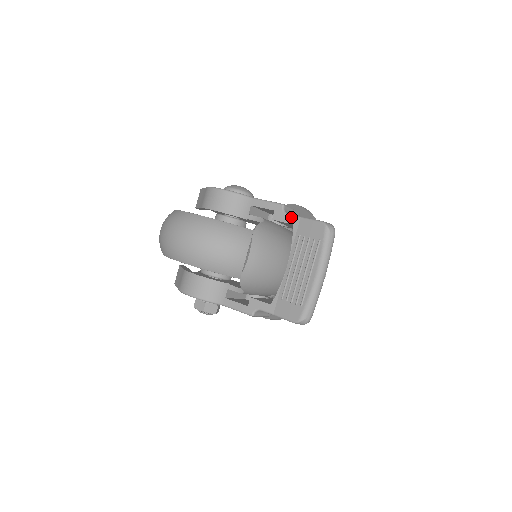
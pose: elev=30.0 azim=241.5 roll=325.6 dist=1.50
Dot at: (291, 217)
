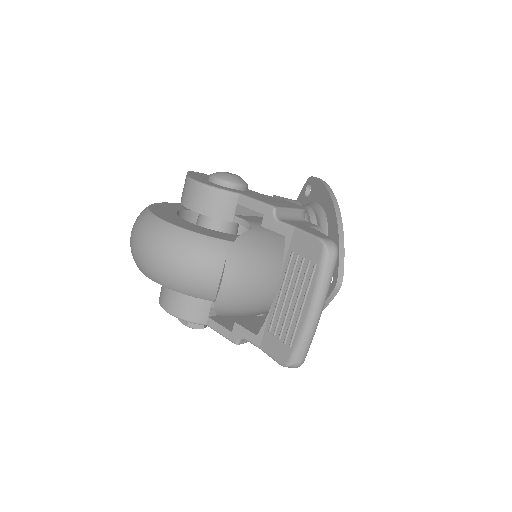
Dot at: (283, 226)
